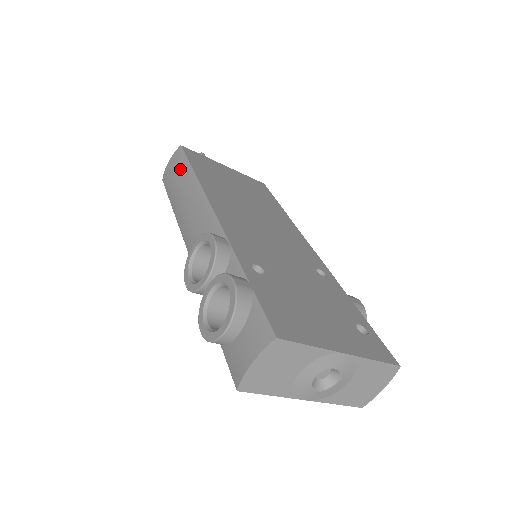
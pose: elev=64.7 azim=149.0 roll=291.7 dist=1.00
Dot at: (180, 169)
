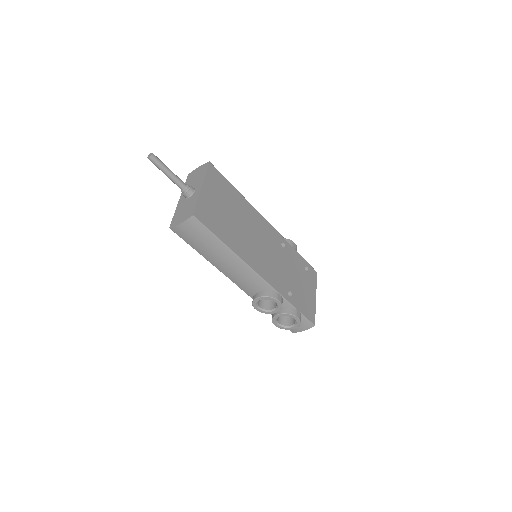
Dot at: (207, 239)
